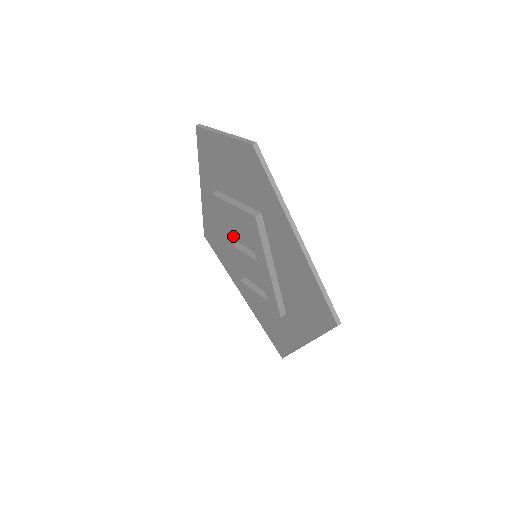
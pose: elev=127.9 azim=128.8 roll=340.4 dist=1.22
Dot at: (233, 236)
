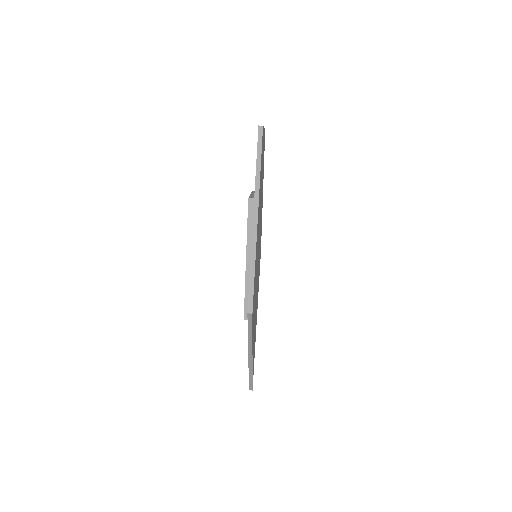
Dot at: occluded
